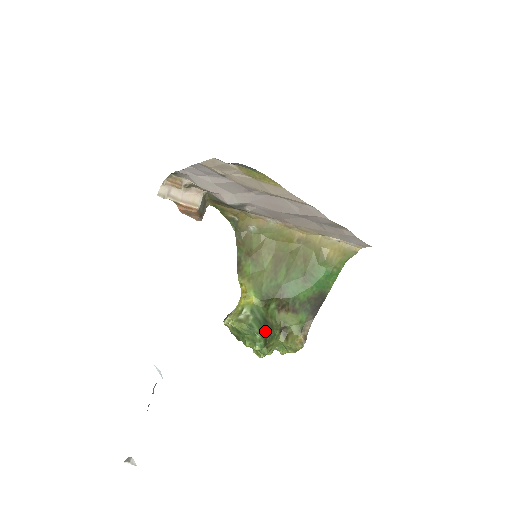
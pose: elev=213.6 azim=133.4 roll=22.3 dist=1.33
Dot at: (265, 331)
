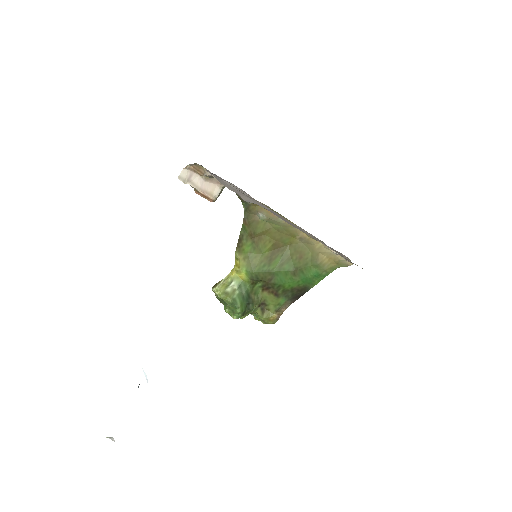
Dot at: (246, 305)
